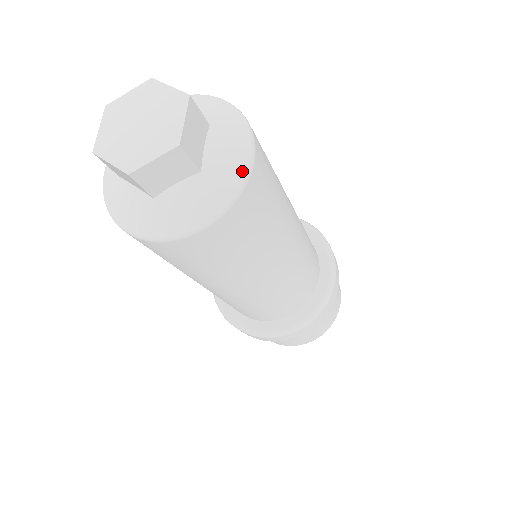
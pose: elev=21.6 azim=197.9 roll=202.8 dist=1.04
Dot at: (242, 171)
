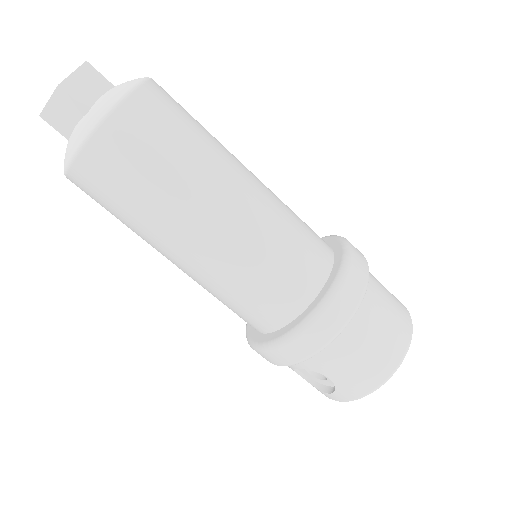
Dot at: occluded
